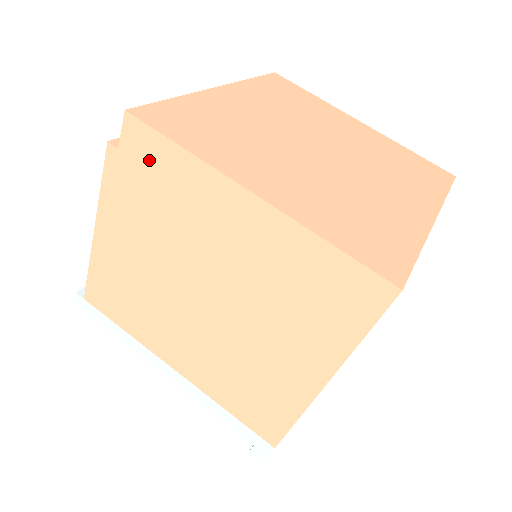
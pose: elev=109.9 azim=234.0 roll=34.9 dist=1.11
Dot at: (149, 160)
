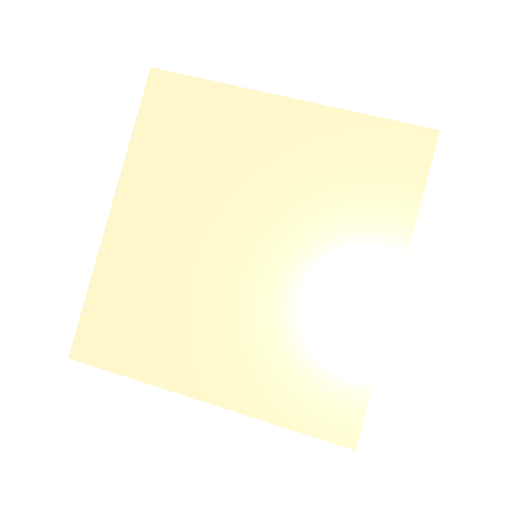
Dot at: occluded
